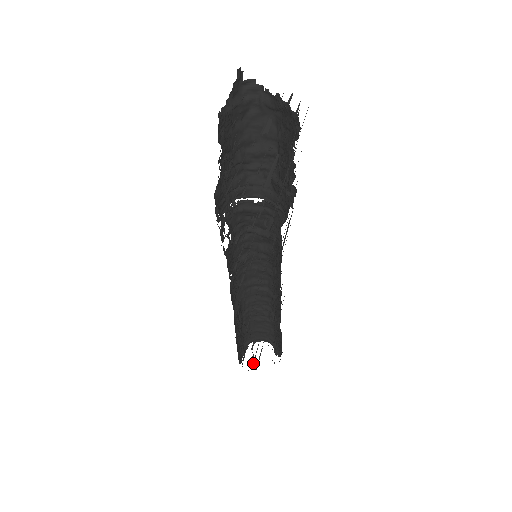
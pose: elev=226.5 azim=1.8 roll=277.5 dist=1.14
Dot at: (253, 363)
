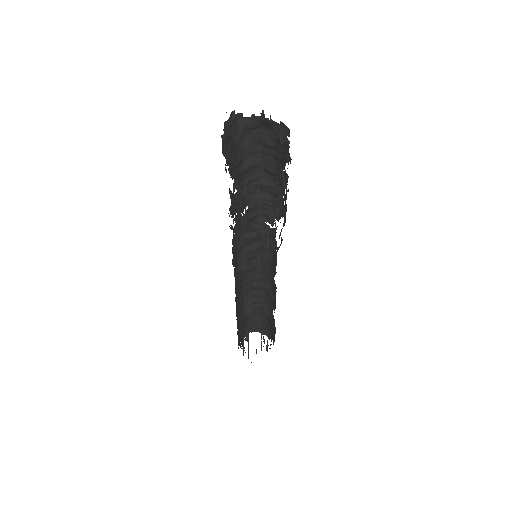
Dot at: occluded
